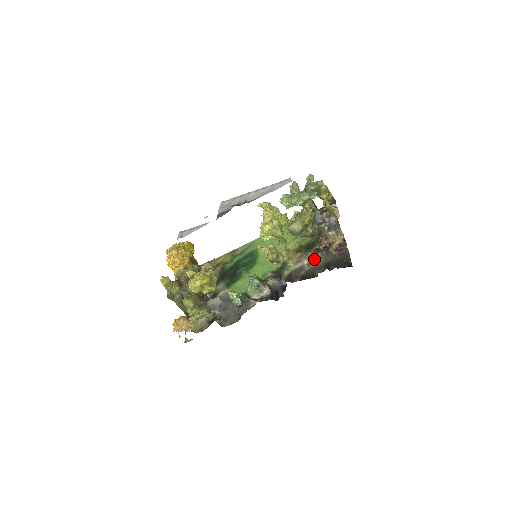
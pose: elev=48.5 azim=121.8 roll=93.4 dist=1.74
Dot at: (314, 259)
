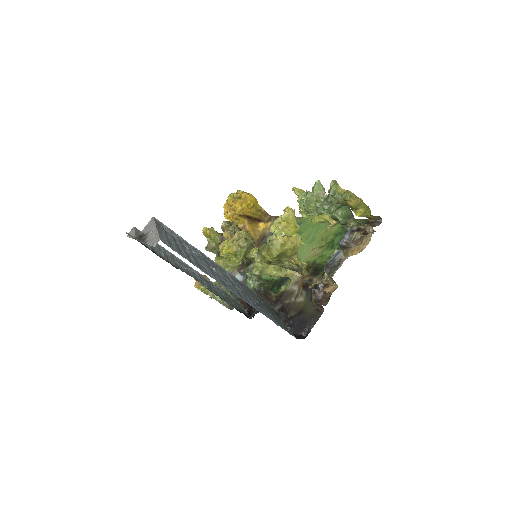
Dot at: (300, 294)
